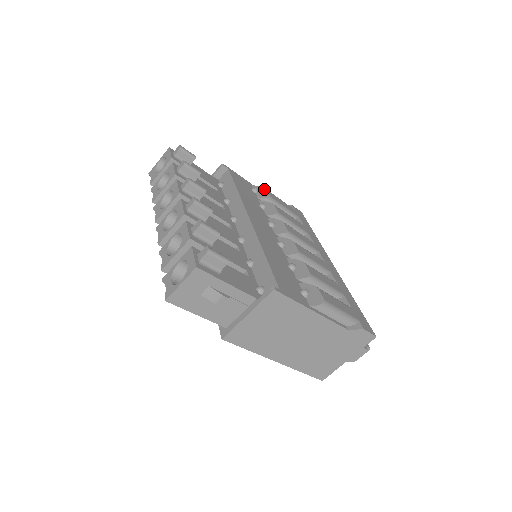
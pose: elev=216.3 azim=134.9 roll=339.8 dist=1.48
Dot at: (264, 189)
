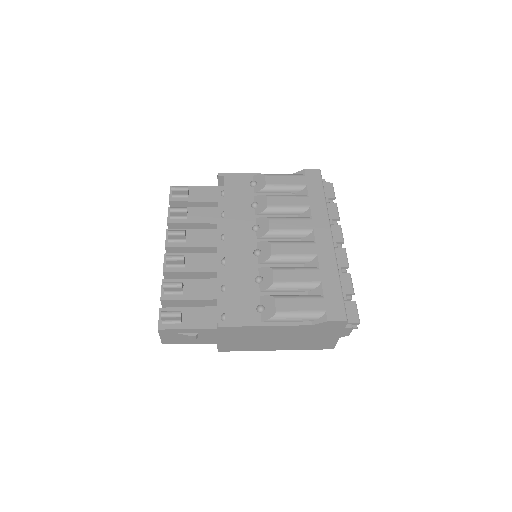
Dot at: (263, 176)
